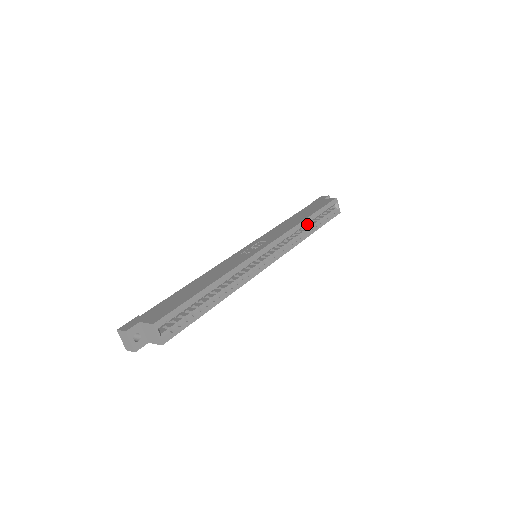
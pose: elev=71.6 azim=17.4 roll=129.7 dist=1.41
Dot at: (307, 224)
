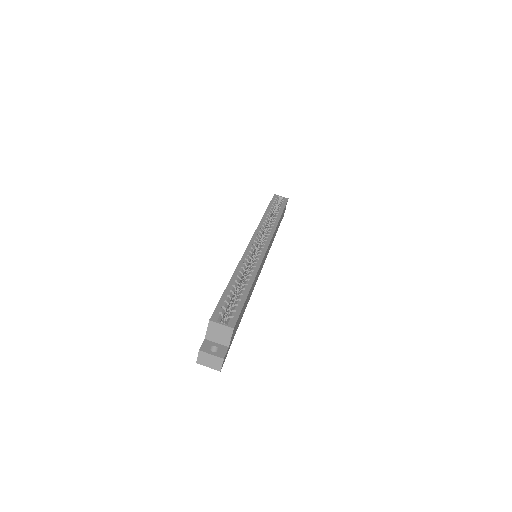
Dot at: occluded
